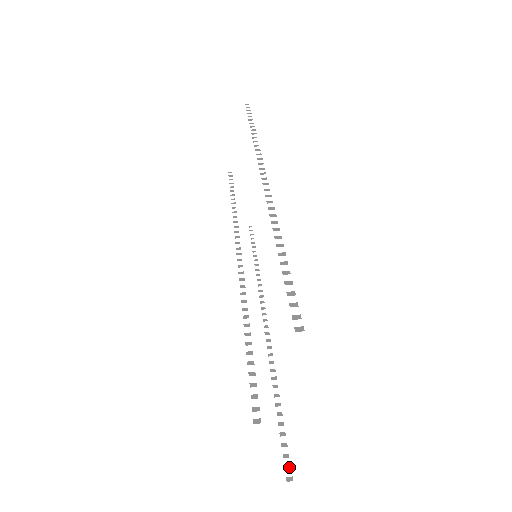
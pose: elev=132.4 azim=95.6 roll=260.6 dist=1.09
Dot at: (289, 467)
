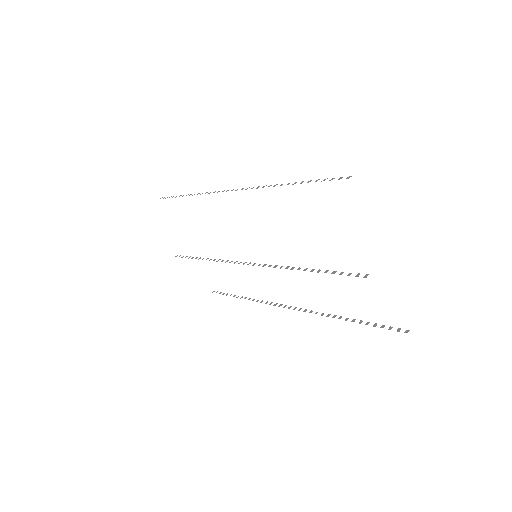
Dot at: (399, 329)
